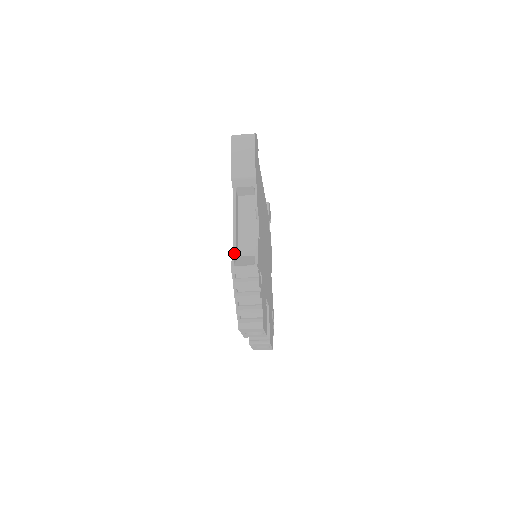
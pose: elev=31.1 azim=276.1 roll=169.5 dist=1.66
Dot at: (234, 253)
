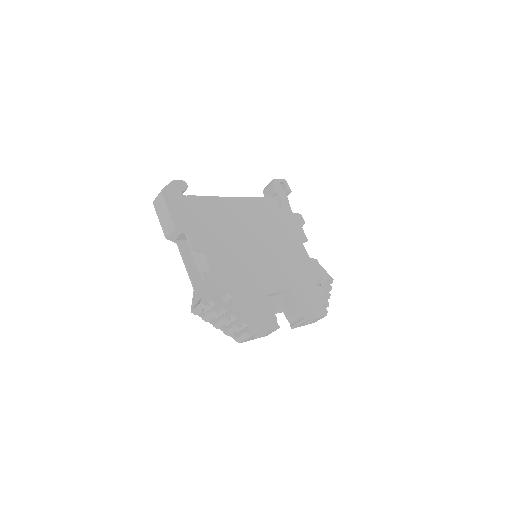
Dot at: (193, 296)
